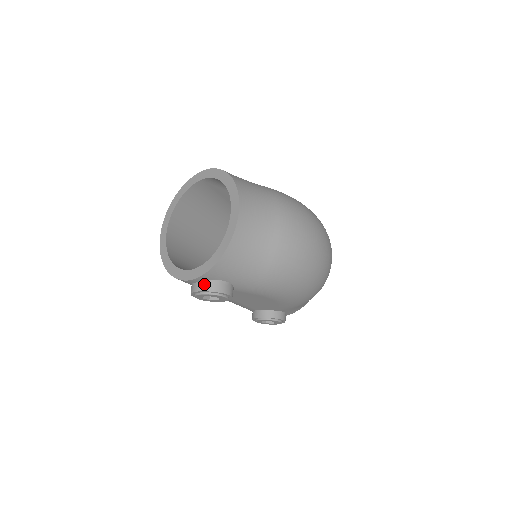
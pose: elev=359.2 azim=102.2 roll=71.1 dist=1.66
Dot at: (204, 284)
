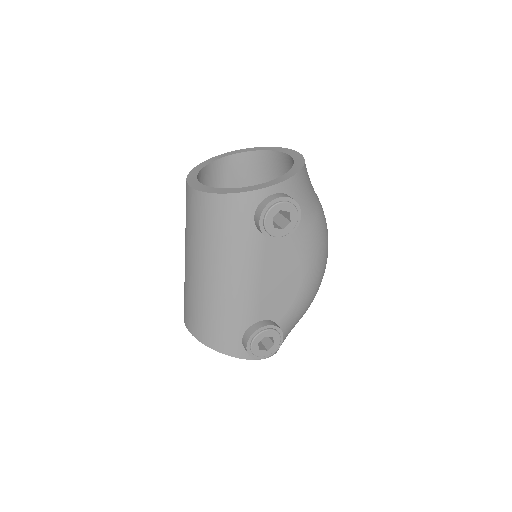
Dot at: (283, 194)
